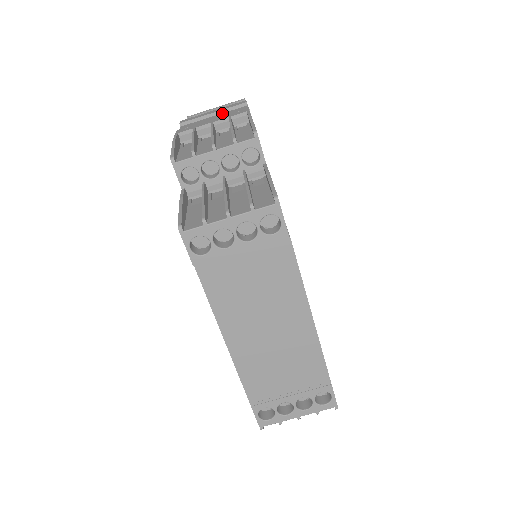
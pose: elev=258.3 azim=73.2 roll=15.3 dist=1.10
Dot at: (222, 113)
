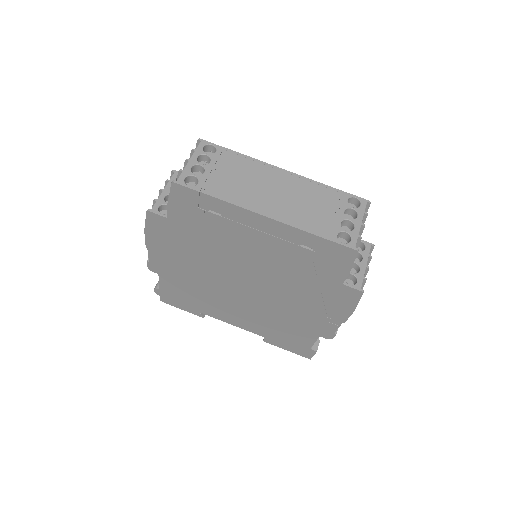
Dot at: occluded
